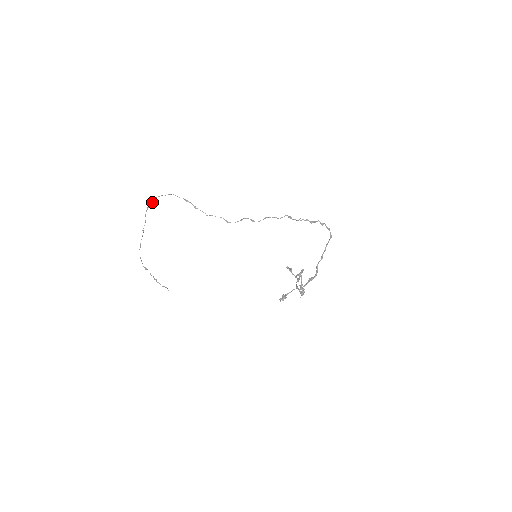
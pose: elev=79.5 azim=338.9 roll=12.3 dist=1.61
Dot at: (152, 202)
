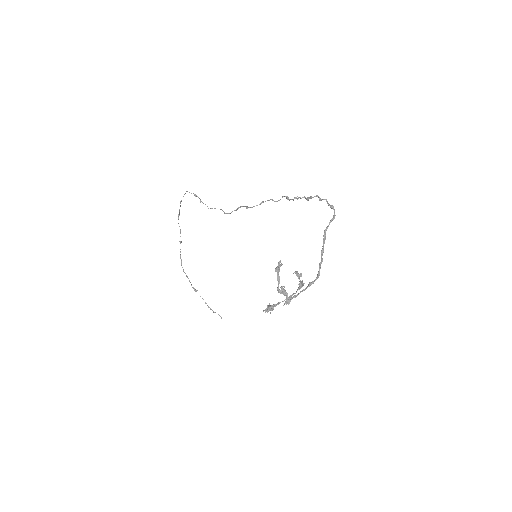
Dot at: (180, 206)
